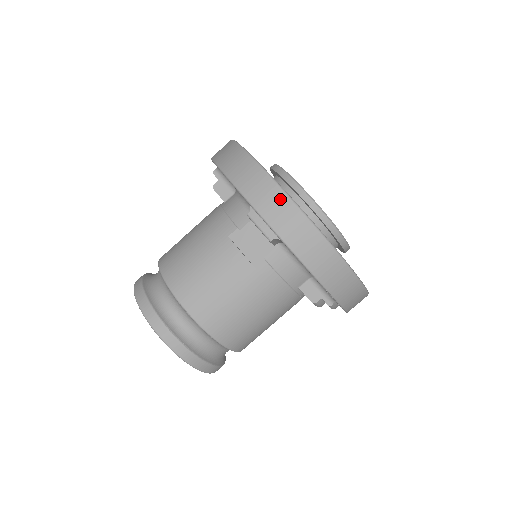
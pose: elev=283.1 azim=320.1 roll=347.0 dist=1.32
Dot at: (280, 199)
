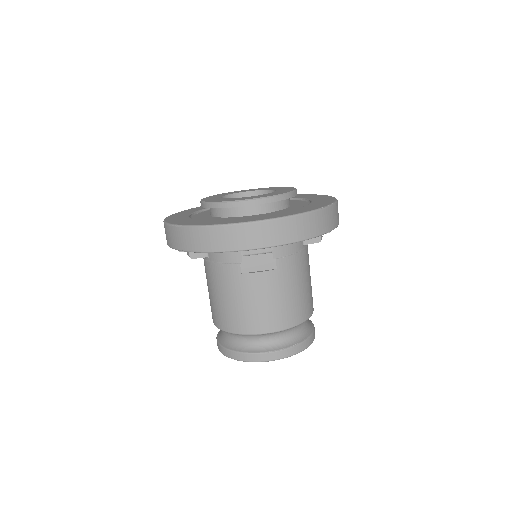
Dot at: (252, 229)
